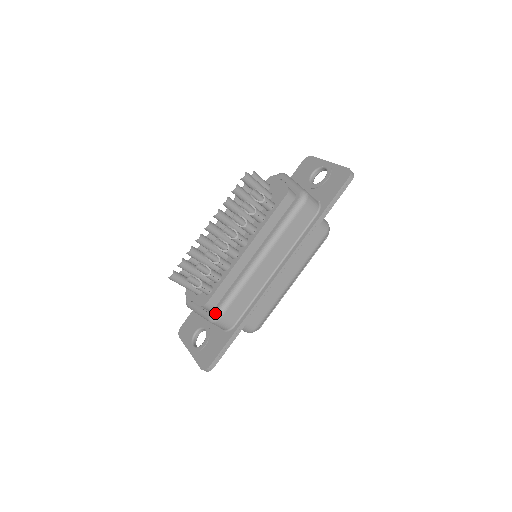
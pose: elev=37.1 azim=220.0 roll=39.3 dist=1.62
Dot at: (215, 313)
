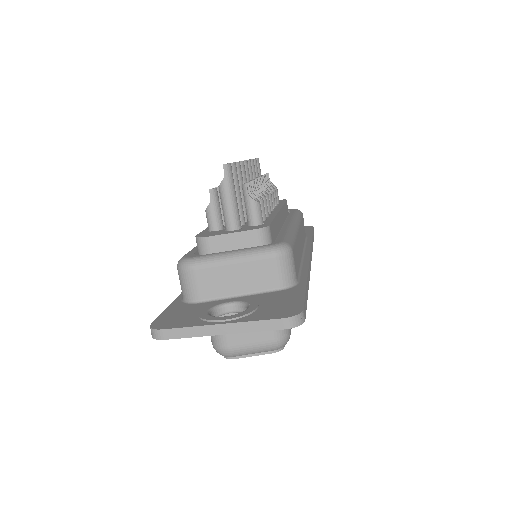
Dot at: (283, 241)
